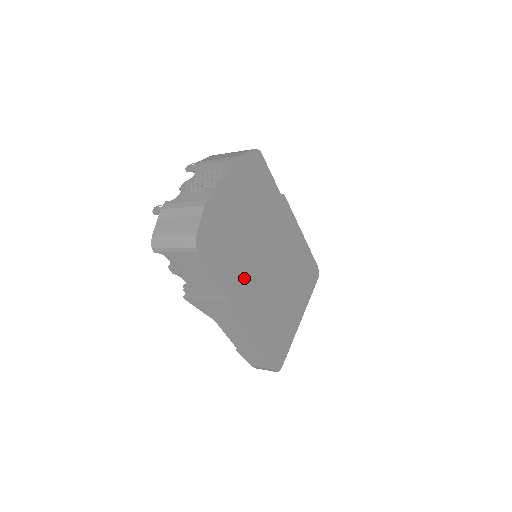
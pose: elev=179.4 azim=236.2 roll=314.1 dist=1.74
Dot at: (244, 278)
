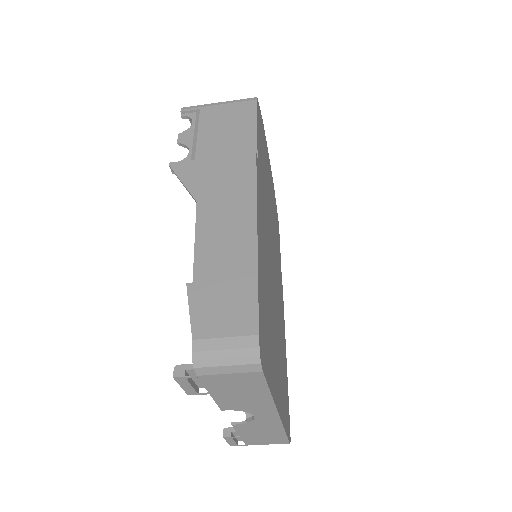
Dot at: (264, 201)
